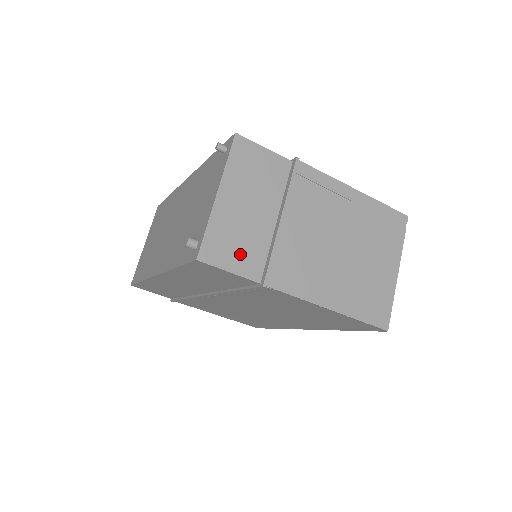
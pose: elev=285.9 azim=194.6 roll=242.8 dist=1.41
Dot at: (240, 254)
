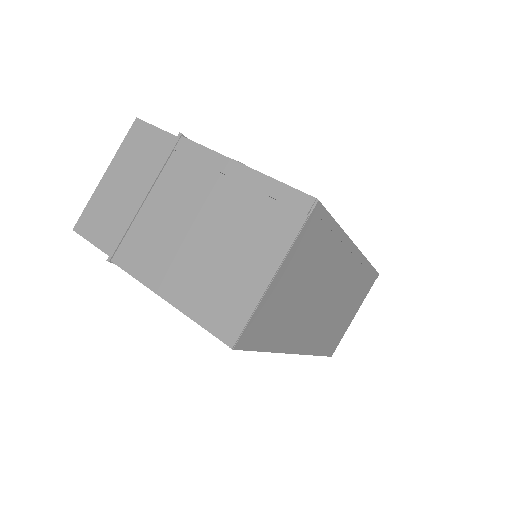
Dot at: (105, 229)
